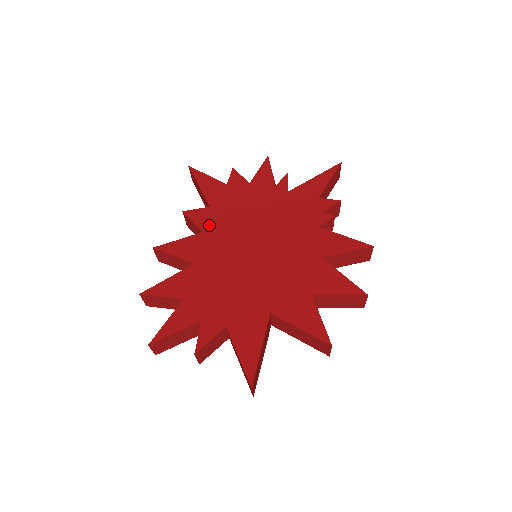
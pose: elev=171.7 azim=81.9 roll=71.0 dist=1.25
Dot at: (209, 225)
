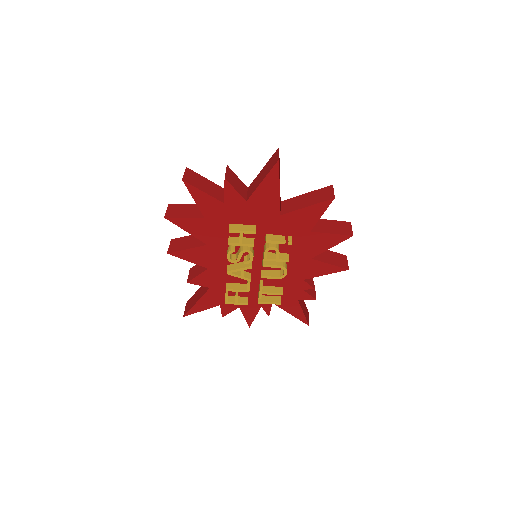
Dot at: occluded
